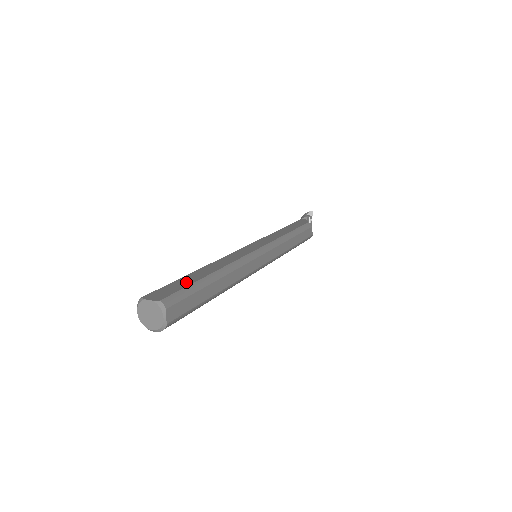
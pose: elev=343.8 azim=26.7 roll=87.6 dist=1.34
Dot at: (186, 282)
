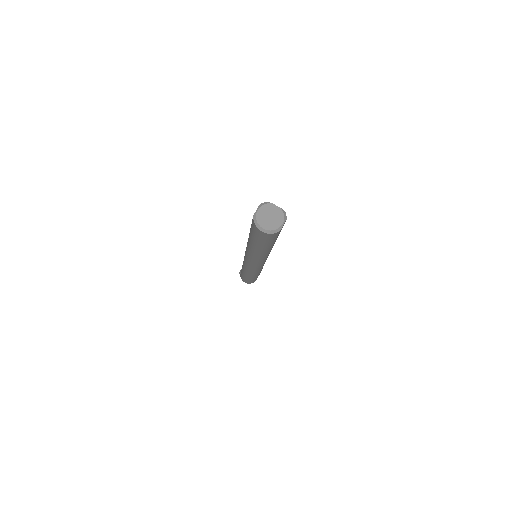
Dot at: occluded
